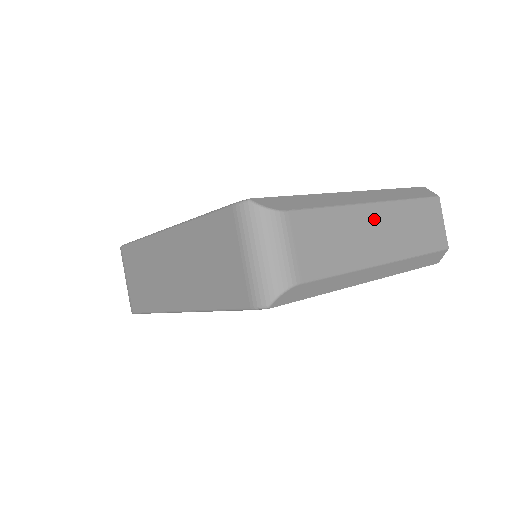
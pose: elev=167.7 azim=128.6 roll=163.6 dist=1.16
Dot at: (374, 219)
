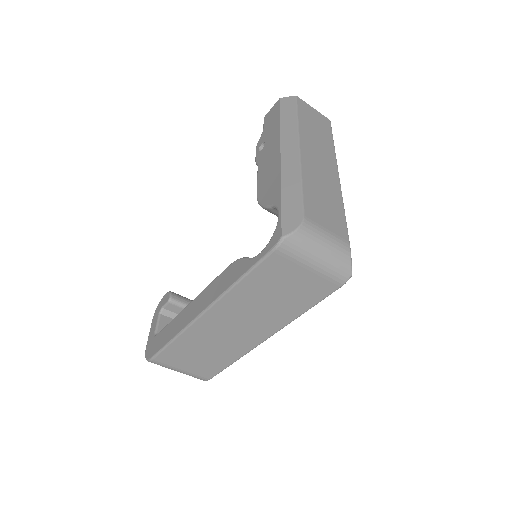
Dot at: (310, 157)
